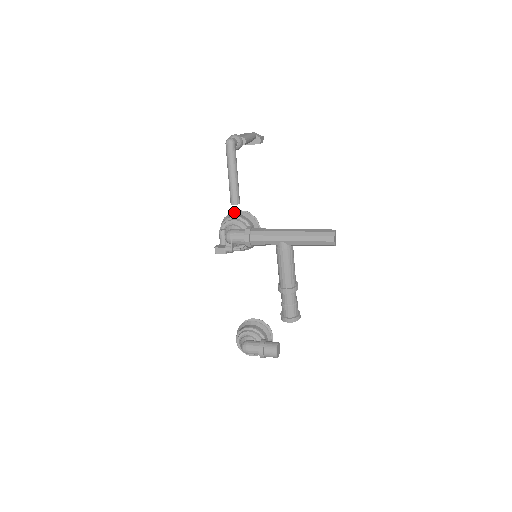
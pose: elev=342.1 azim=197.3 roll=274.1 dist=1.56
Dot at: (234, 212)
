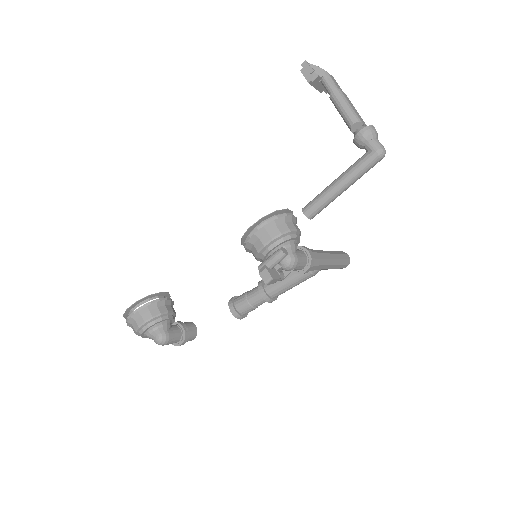
Dot at: (290, 216)
